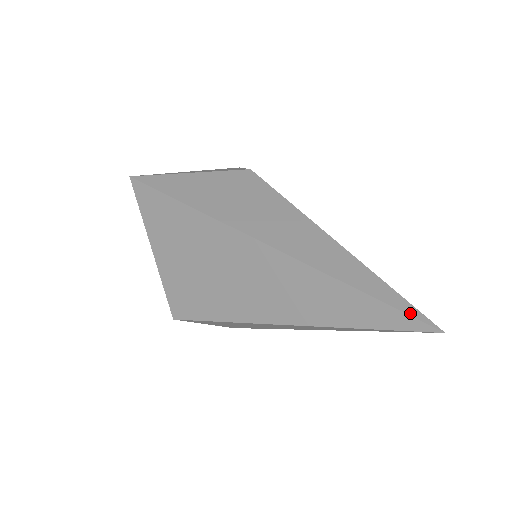
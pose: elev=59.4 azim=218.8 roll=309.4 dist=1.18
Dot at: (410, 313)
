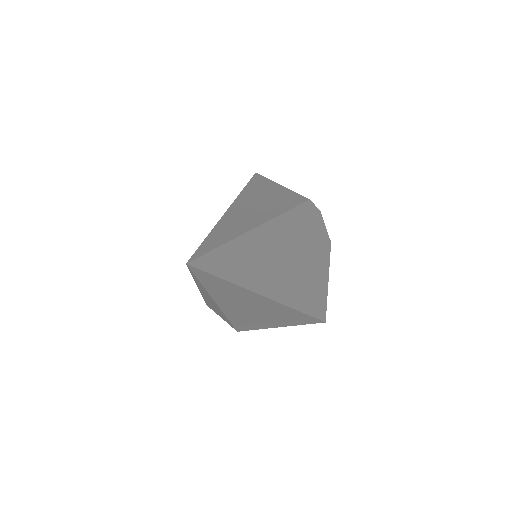
Dot at: (200, 249)
